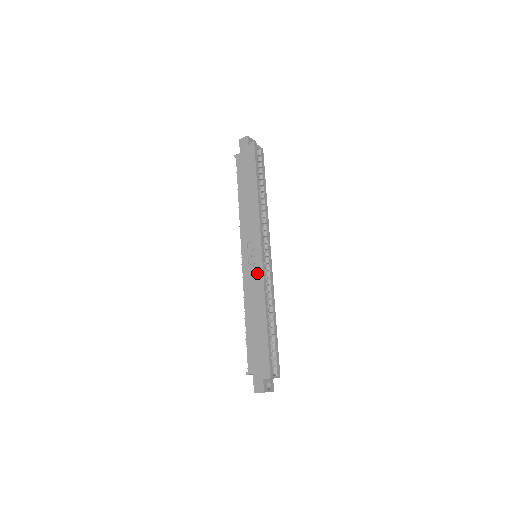
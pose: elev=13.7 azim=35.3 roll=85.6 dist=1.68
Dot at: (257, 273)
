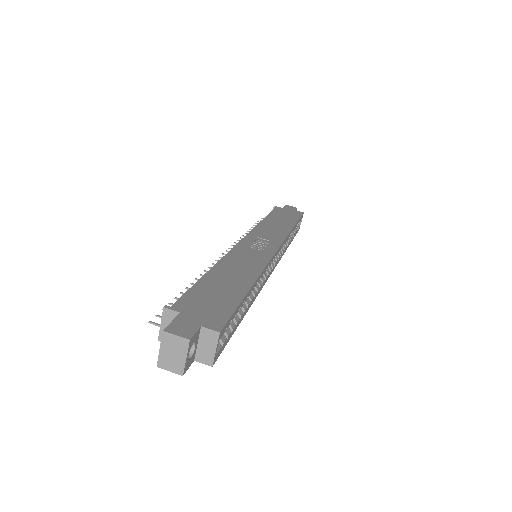
Dot at: (261, 255)
